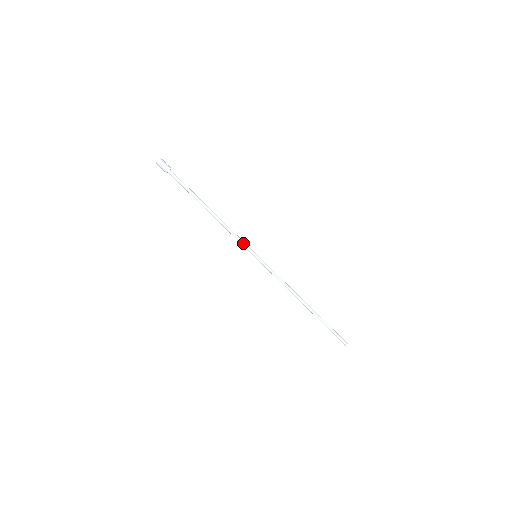
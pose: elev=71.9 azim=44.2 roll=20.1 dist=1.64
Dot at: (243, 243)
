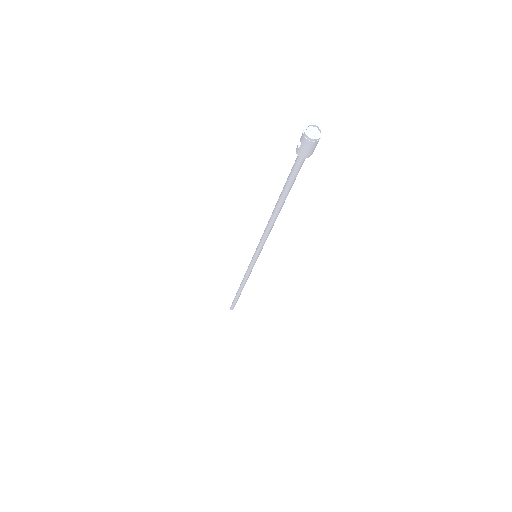
Dot at: occluded
